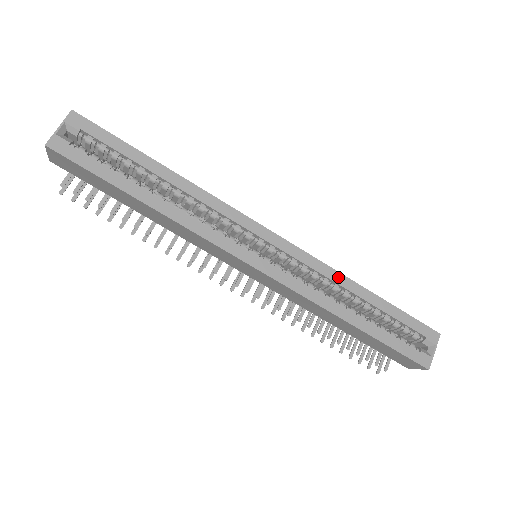
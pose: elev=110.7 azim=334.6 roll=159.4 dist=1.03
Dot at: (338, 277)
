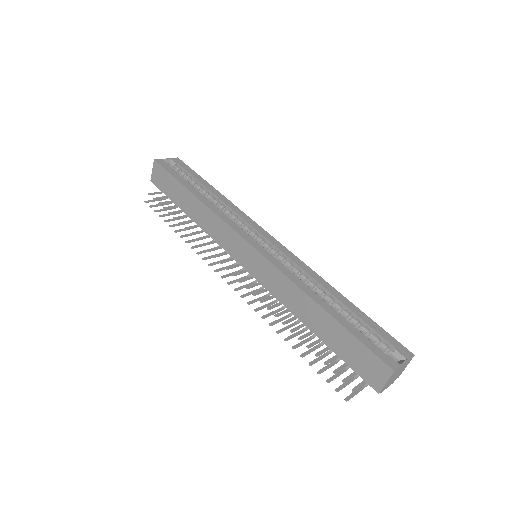
Dot at: (317, 277)
